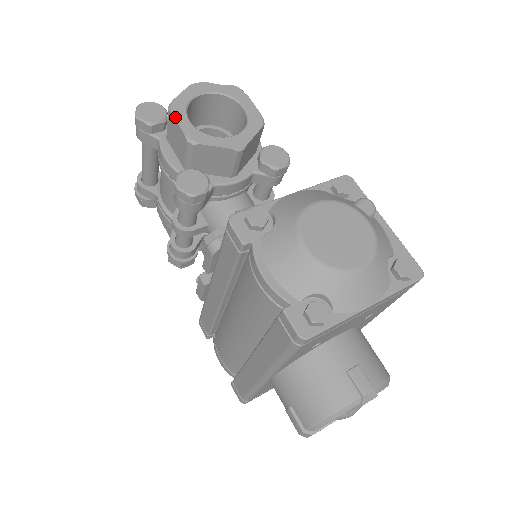
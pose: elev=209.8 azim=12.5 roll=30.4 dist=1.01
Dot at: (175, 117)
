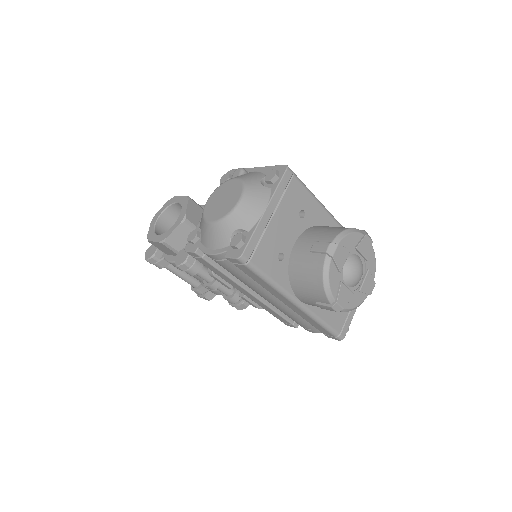
Dot at: (151, 241)
